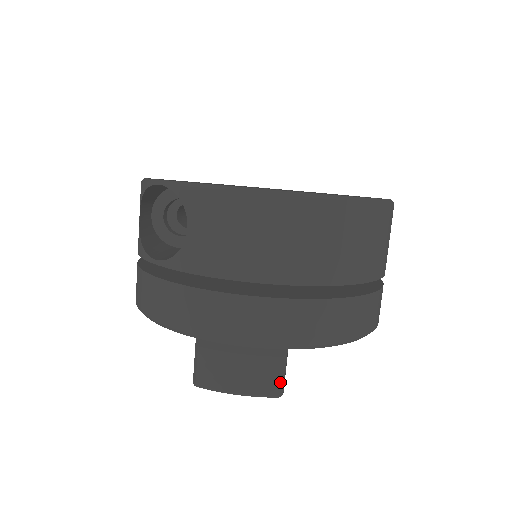
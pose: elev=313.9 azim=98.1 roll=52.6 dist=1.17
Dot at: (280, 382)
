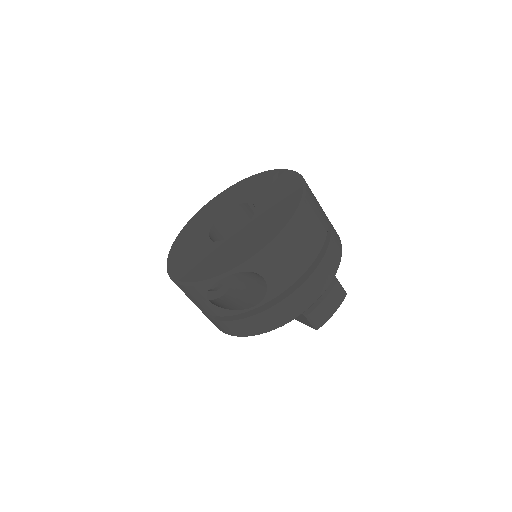
Dot at: (343, 290)
